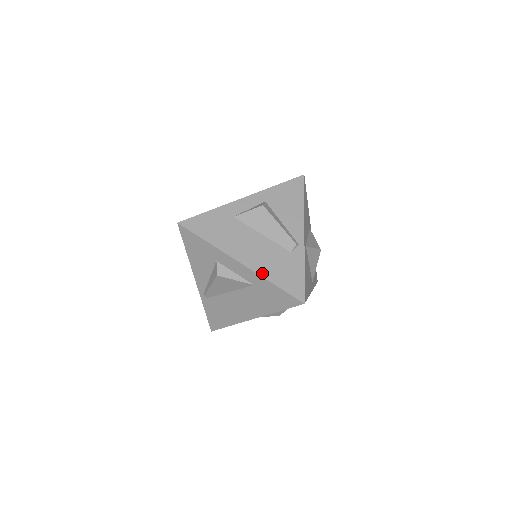
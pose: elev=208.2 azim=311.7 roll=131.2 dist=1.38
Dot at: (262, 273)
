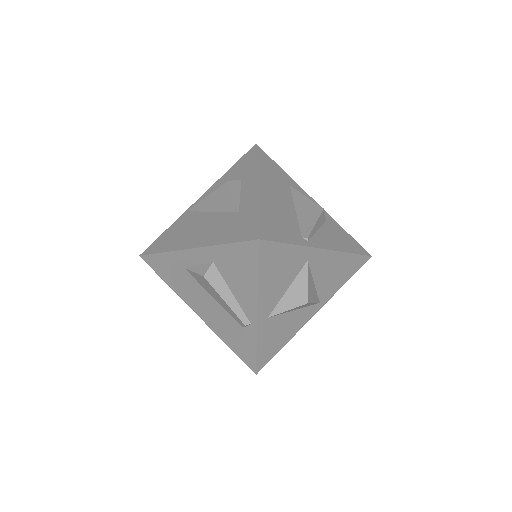
Dot at: (217, 333)
